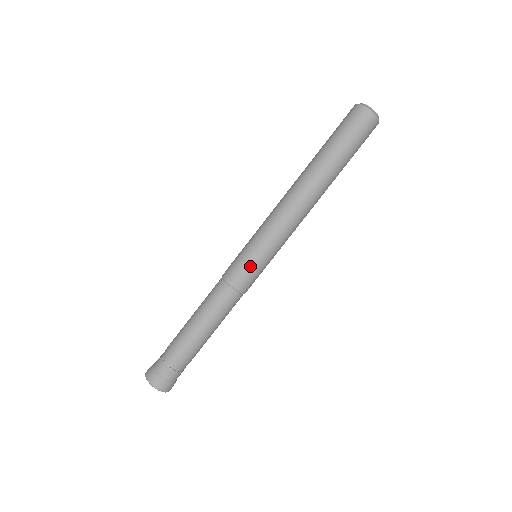
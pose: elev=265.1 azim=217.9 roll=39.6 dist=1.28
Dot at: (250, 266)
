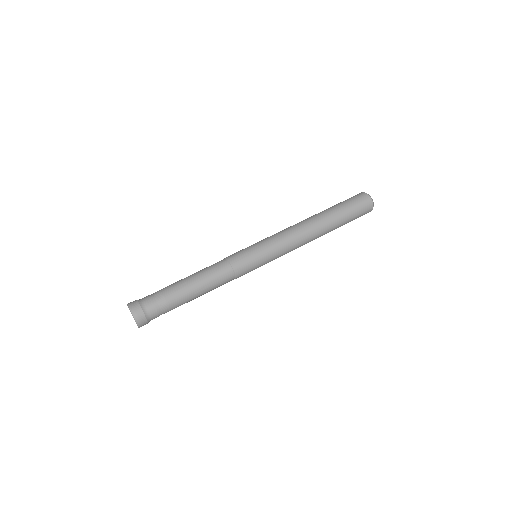
Dot at: (251, 257)
